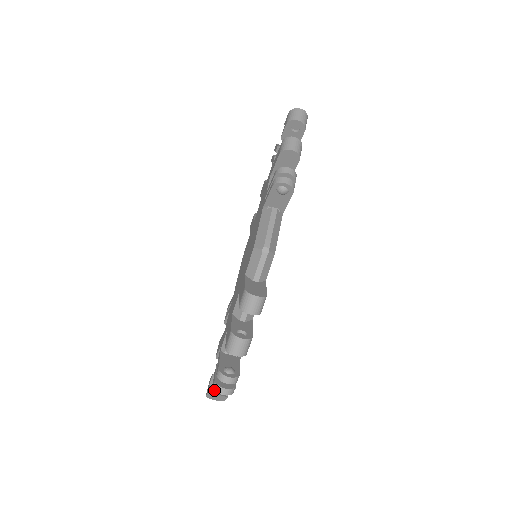
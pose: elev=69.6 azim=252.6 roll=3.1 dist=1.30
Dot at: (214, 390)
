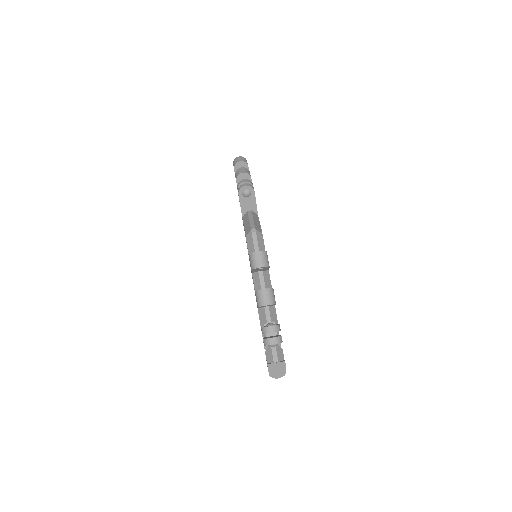
Dot at: (272, 362)
